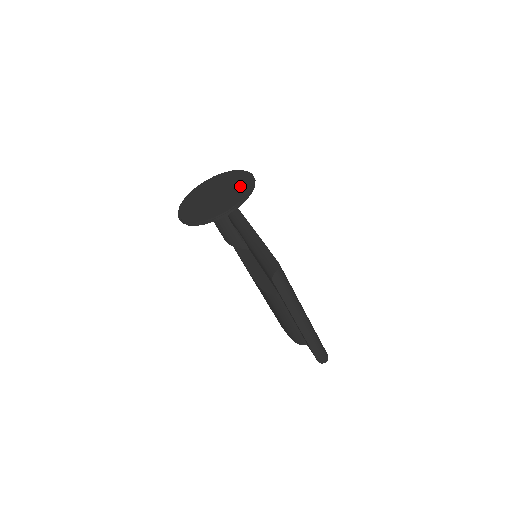
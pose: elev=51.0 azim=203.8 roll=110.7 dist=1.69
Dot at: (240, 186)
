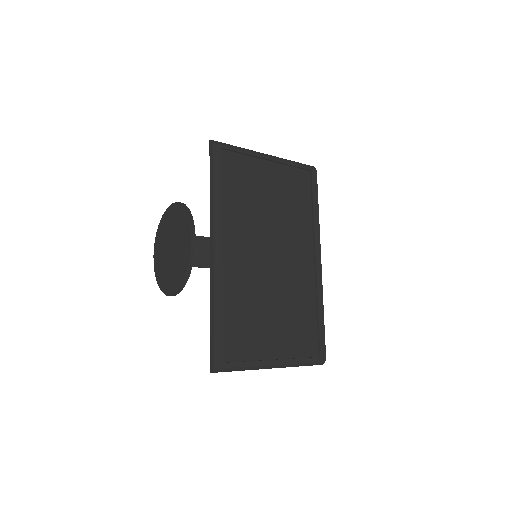
Dot at: (182, 258)
